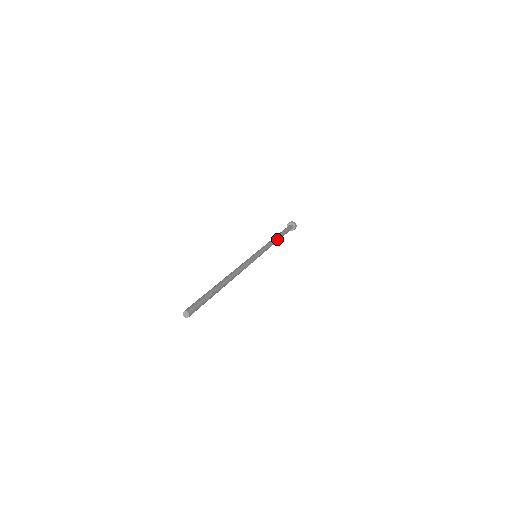
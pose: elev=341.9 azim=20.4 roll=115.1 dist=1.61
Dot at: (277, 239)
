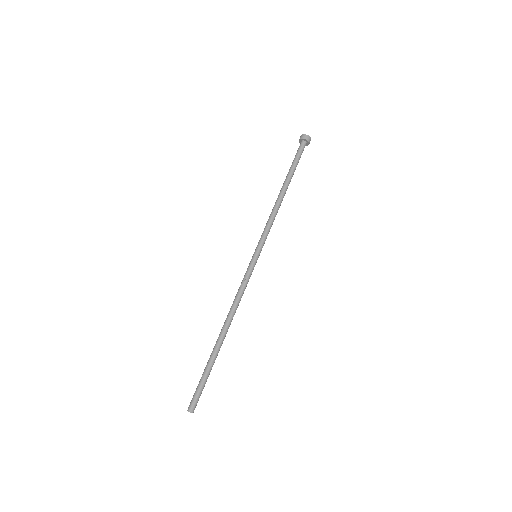
Dot at: (282, 197)
